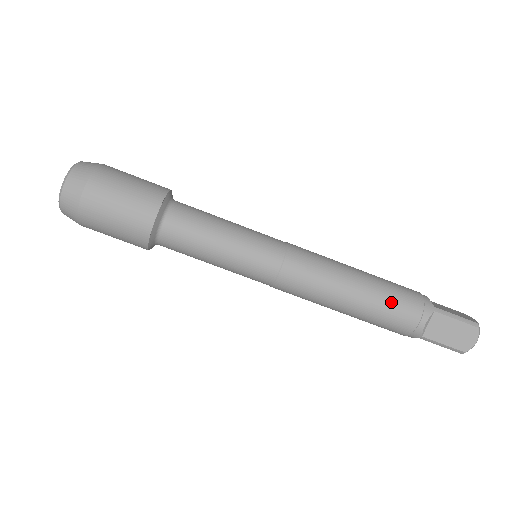
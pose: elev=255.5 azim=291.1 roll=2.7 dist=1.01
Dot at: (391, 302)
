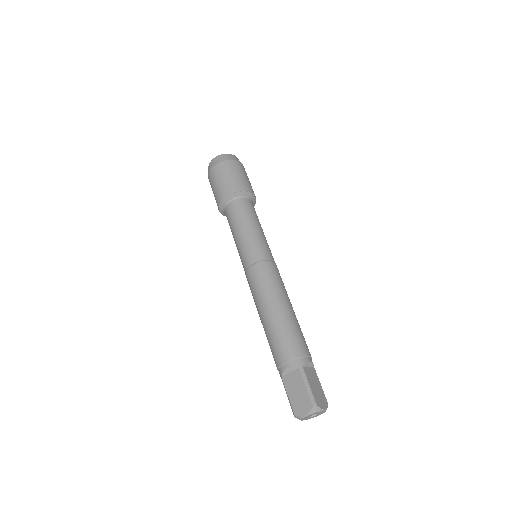
Dot at: (281, 336)
